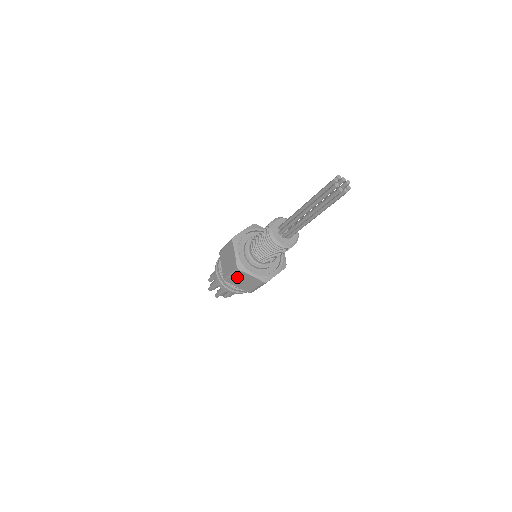
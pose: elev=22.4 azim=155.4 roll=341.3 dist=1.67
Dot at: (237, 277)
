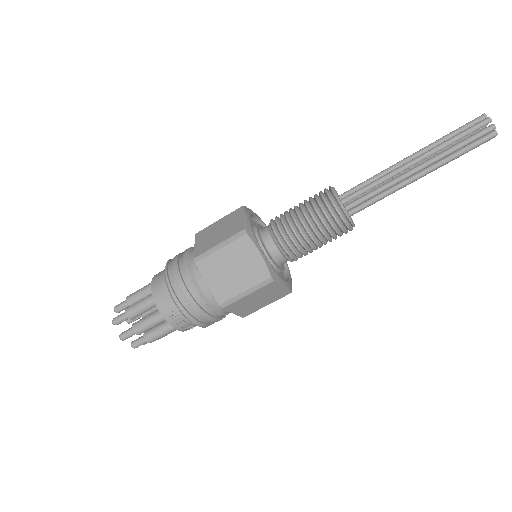
Dot at: (254, 295)
